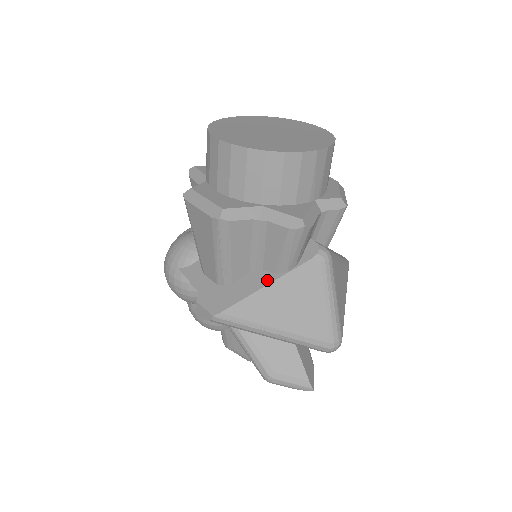
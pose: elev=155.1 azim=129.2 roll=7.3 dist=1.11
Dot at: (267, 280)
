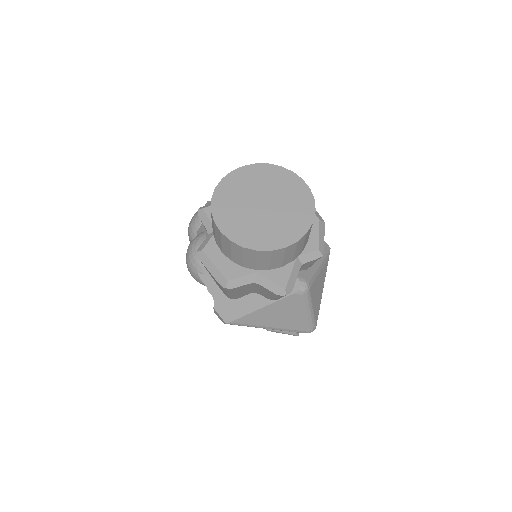
Dot at: (262, 304)
